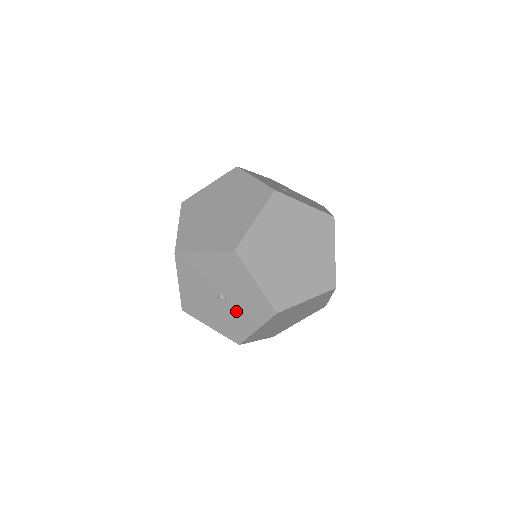
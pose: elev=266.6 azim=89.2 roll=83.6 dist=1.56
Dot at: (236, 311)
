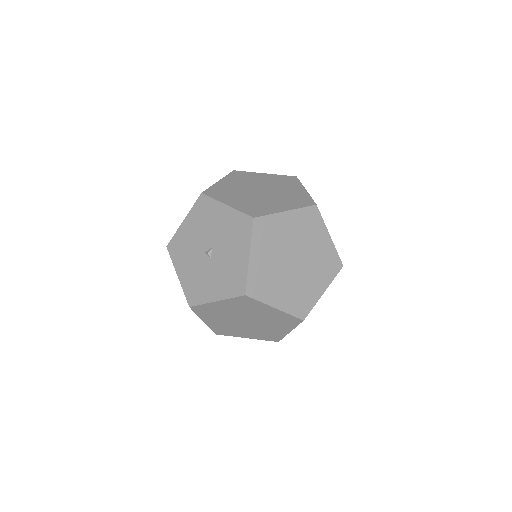
Dot at: (212, 273)
